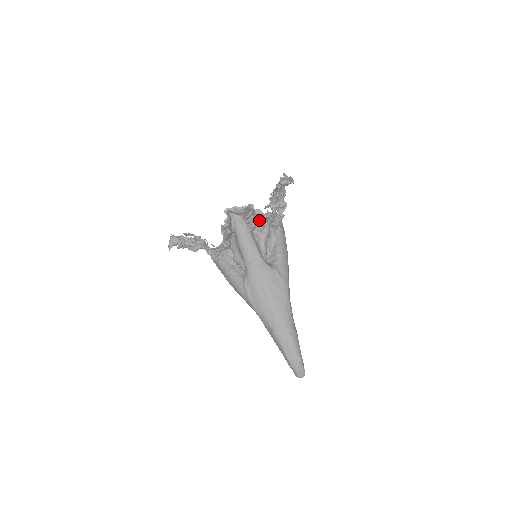
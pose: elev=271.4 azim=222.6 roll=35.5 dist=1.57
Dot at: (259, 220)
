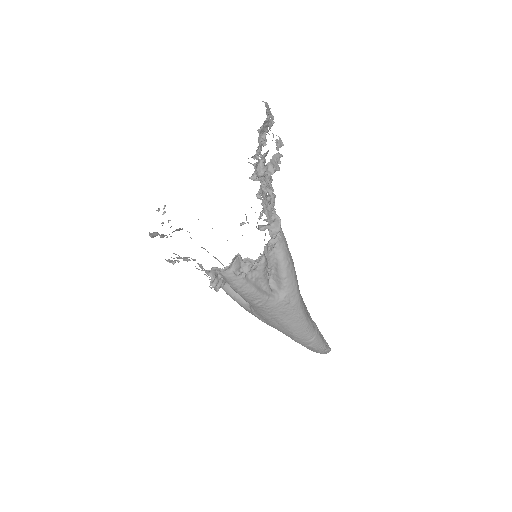
Dot at: (251, 267)
